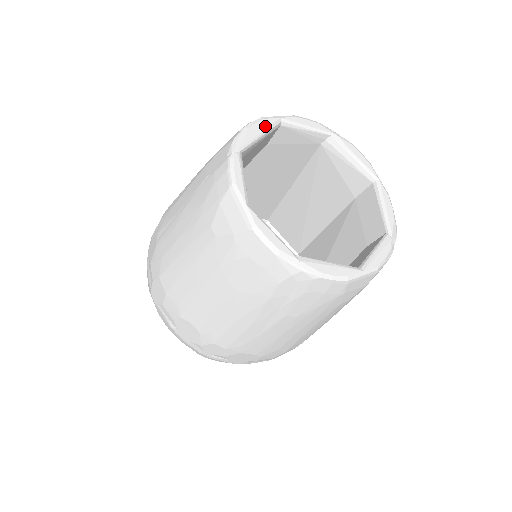
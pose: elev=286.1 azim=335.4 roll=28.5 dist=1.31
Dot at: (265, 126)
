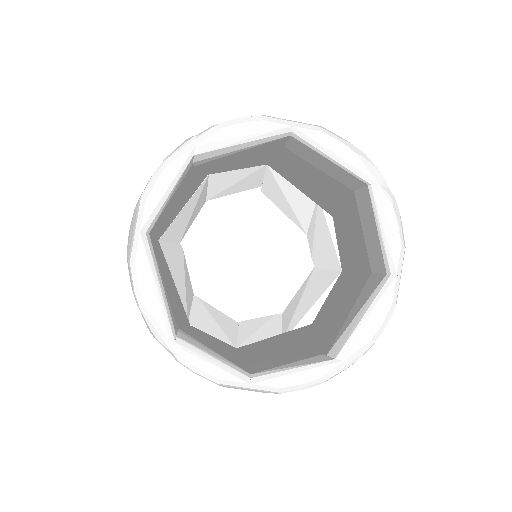
Dot at: (147, 272)
